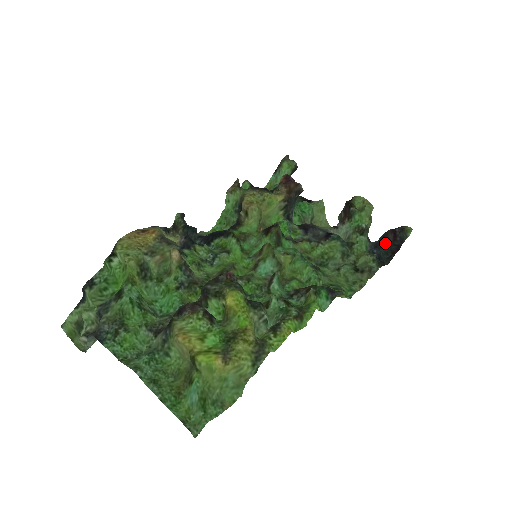
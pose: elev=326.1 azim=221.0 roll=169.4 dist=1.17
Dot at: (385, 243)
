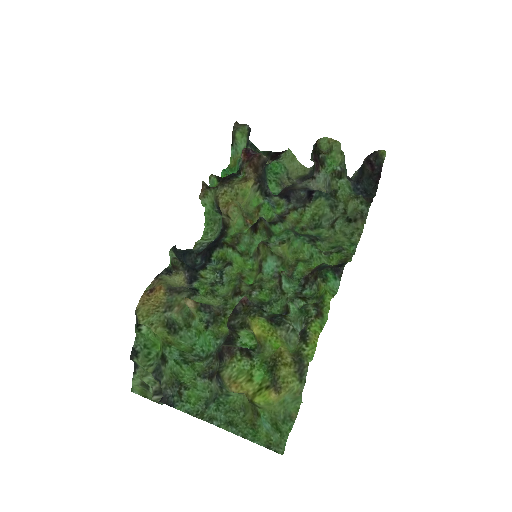
Dot at: (365, 176)
